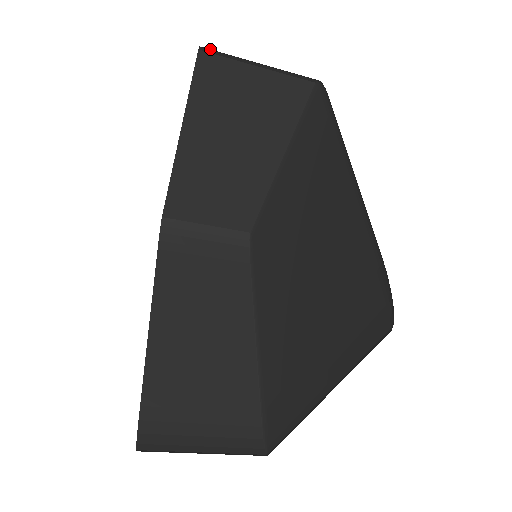
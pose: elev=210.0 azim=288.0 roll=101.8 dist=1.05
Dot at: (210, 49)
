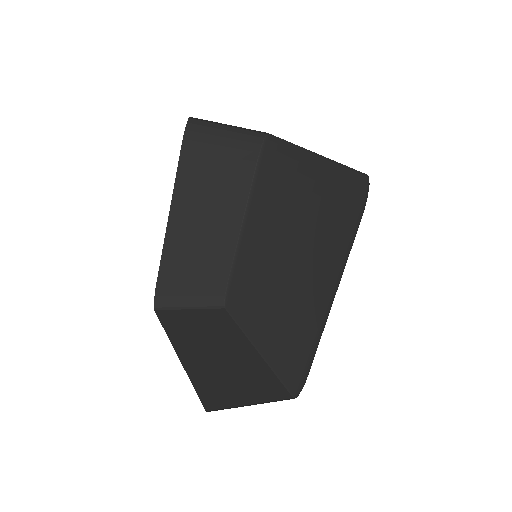
Dot at: occluded
